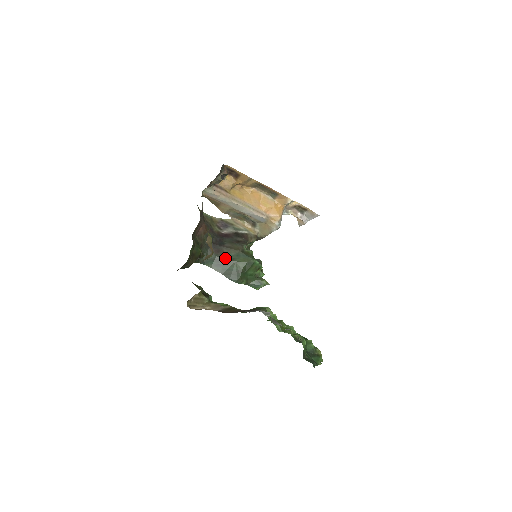
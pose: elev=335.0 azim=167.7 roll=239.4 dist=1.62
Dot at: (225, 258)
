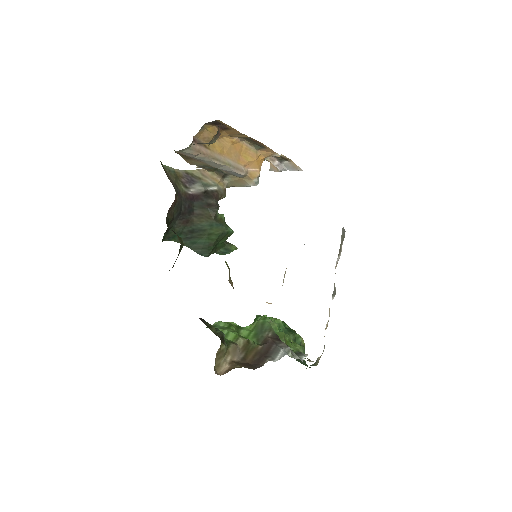
Dot at: (195, 229)
